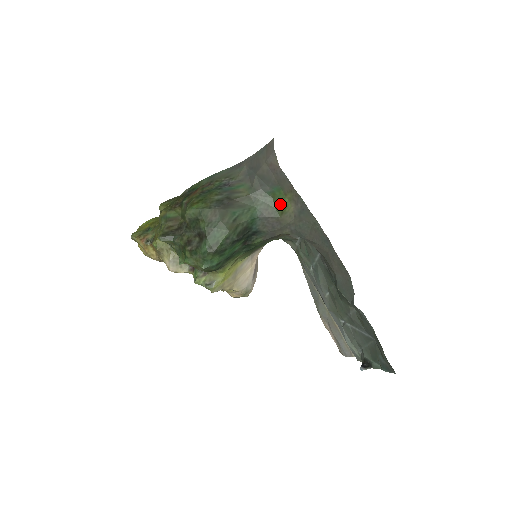
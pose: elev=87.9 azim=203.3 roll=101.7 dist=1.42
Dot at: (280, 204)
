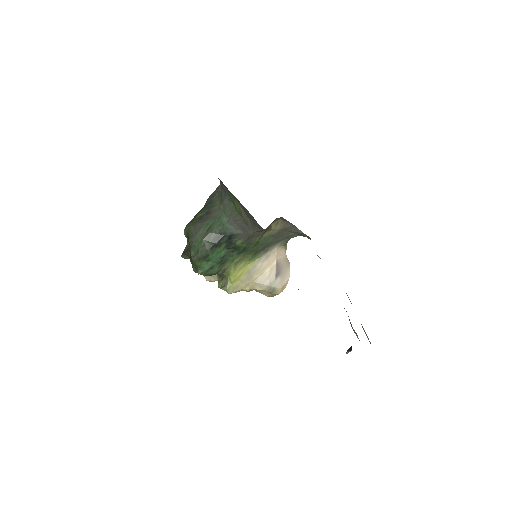
Dot at: (236, 207)
